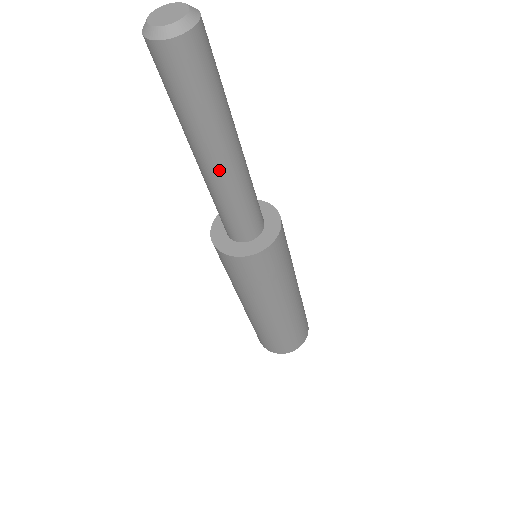
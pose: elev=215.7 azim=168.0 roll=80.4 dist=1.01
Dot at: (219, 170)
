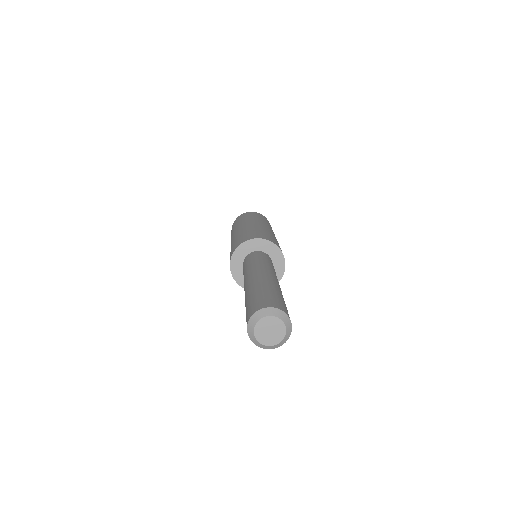
Dot at: occluded
